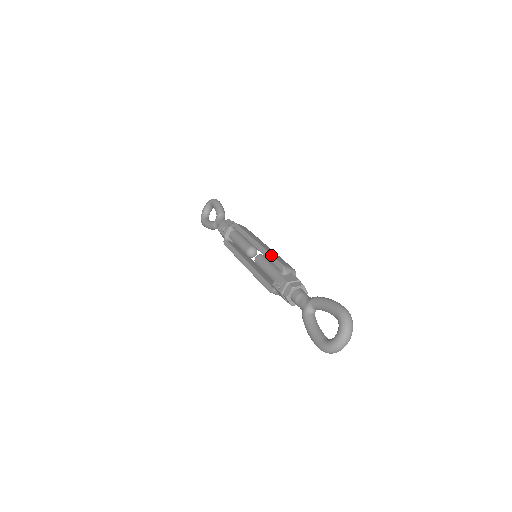
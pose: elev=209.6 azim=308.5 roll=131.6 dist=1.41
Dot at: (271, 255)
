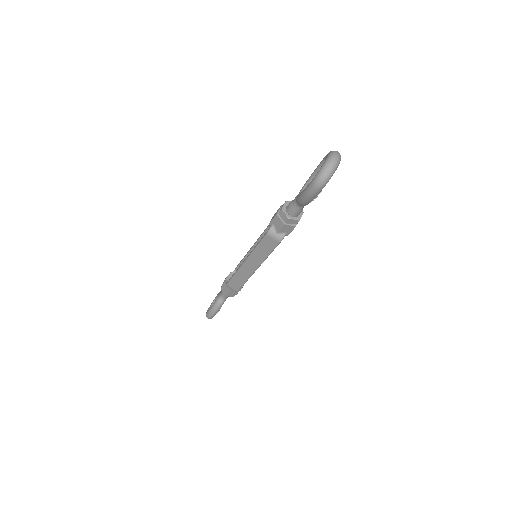
Dot at: occluded
